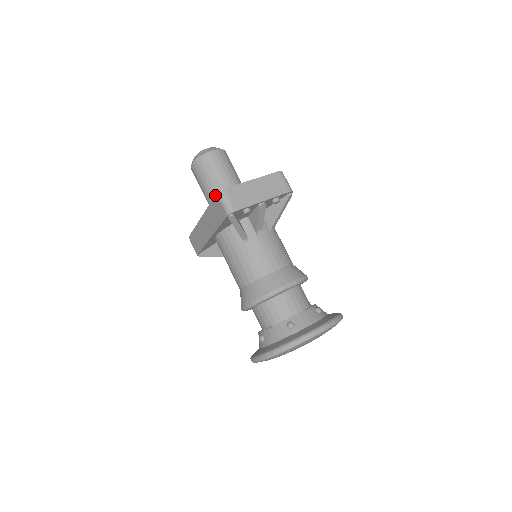
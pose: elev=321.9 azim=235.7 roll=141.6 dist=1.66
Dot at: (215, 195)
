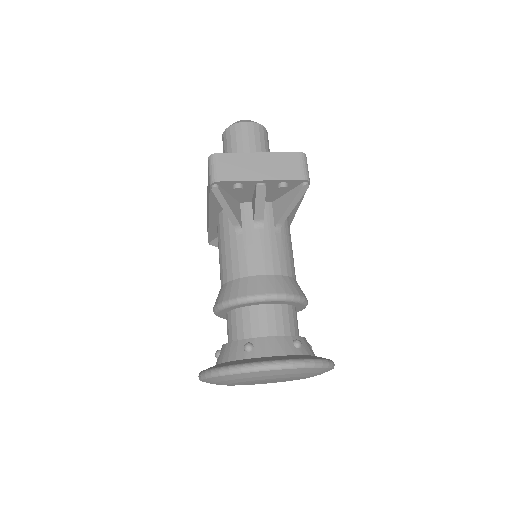
Dot at: (208, 160)
